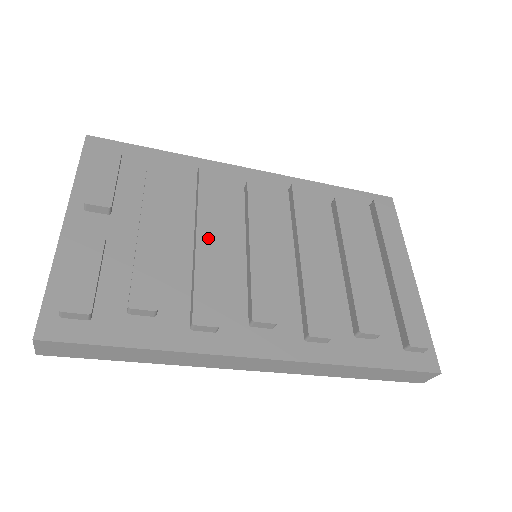
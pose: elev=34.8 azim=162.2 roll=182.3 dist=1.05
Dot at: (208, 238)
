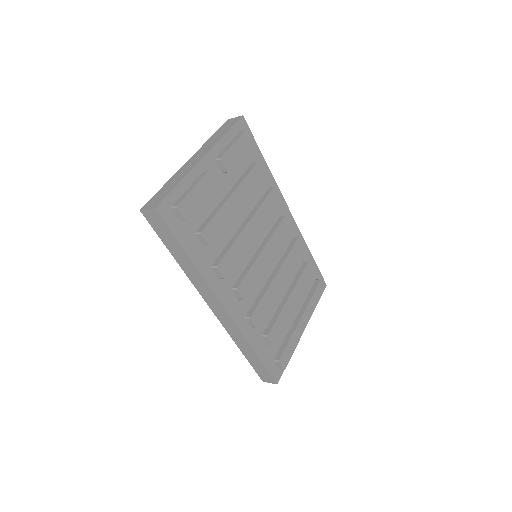
Dot at: (251, 230)
